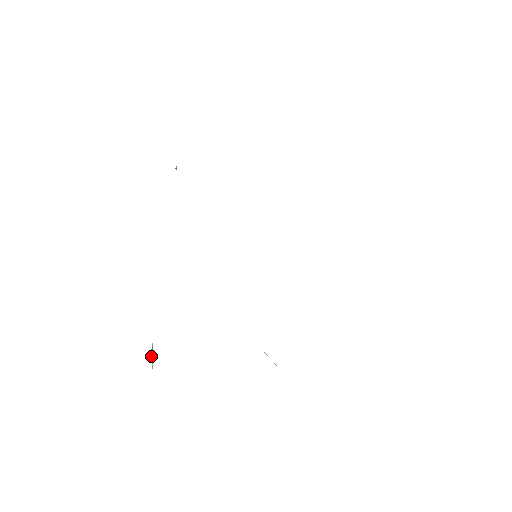
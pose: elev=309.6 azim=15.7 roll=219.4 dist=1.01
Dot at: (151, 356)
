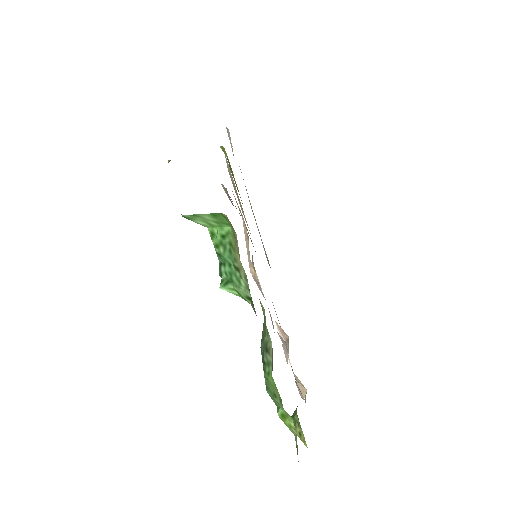
Dot at: (233, 284)
